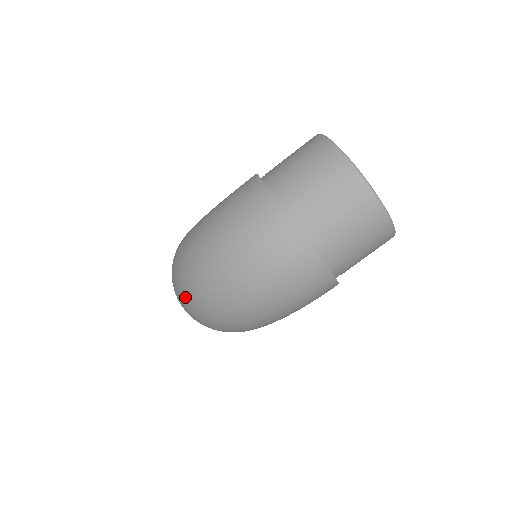
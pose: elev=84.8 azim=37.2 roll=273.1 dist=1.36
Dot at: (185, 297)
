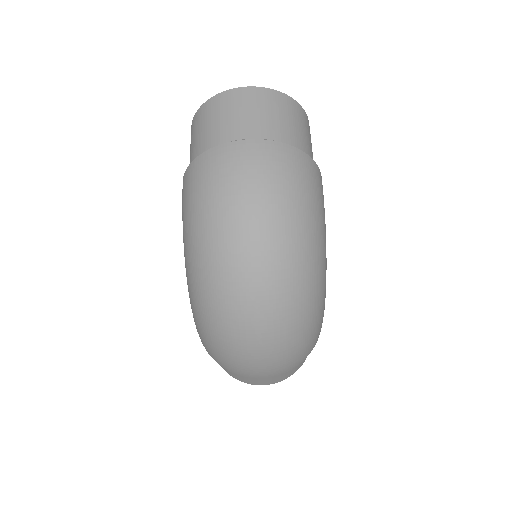
Dot at: (242, 320)
